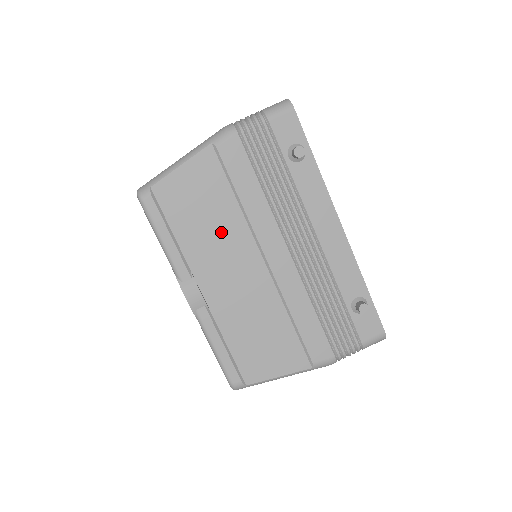
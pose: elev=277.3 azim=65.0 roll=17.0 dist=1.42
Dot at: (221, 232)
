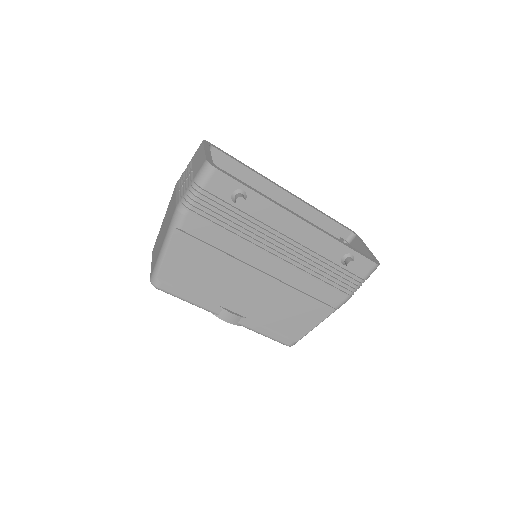
Dot at: (222, 274)
